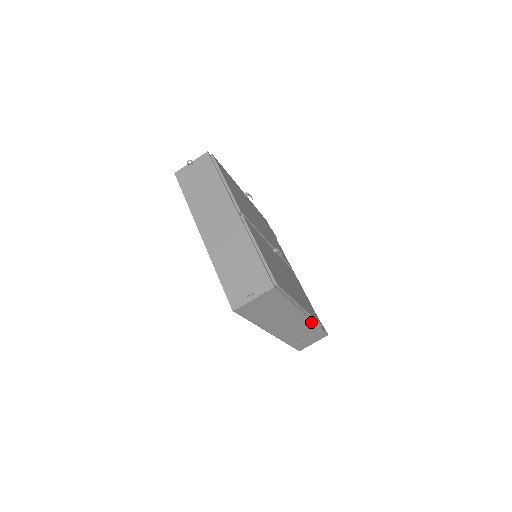
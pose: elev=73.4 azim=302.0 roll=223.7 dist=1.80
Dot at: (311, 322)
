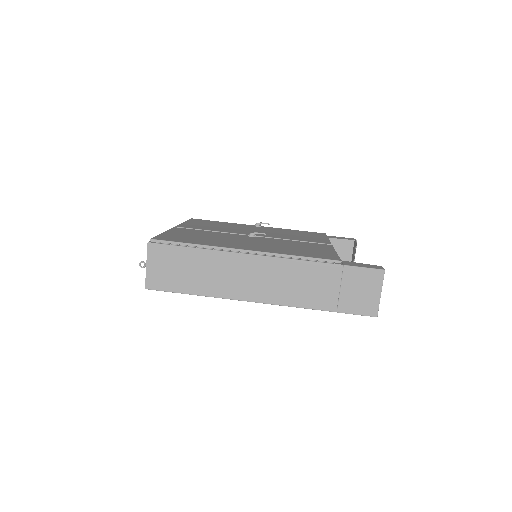
Dot at: (295, 262)
